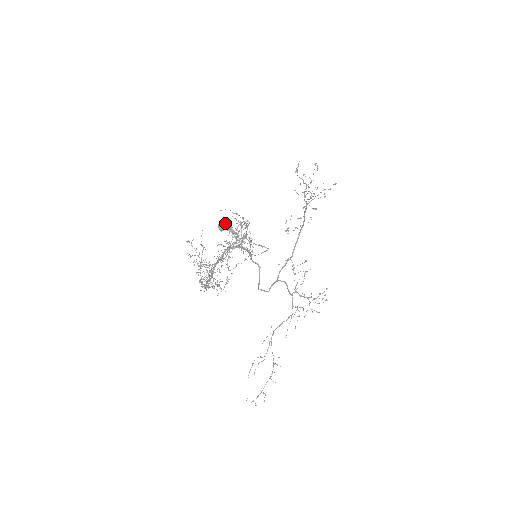
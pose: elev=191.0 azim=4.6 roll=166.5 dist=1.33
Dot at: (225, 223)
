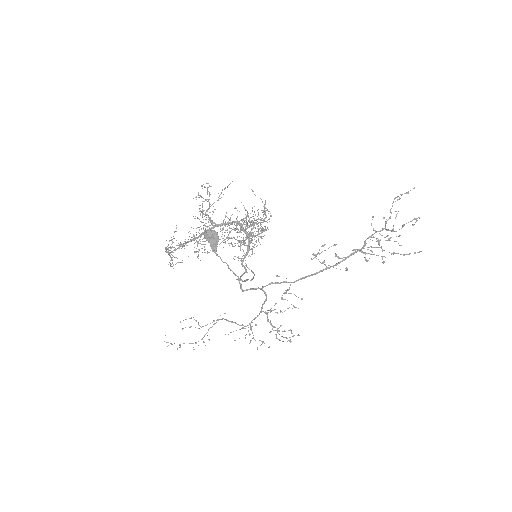
Dot at: (215, 234)
